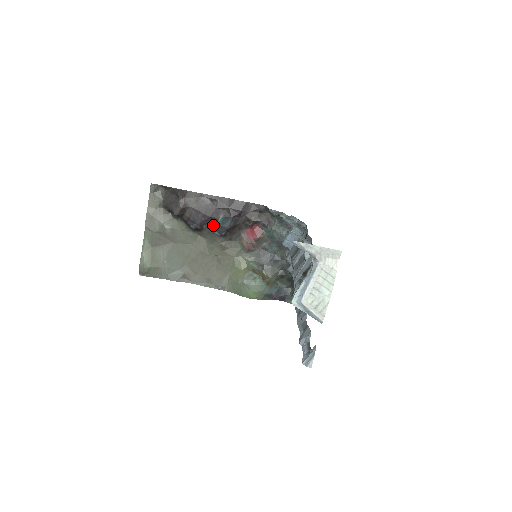
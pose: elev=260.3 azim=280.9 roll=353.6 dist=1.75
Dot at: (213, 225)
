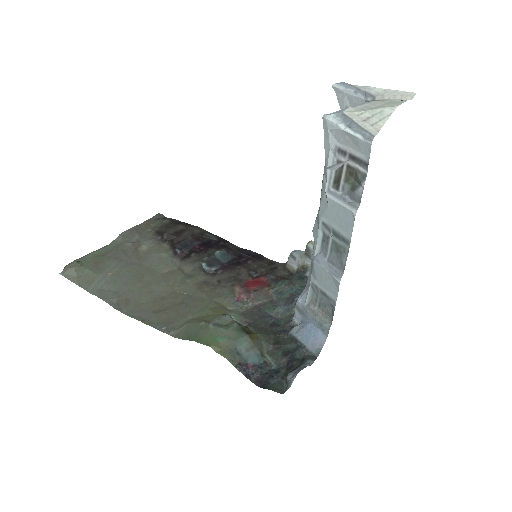
Dot at: (206, 257)
